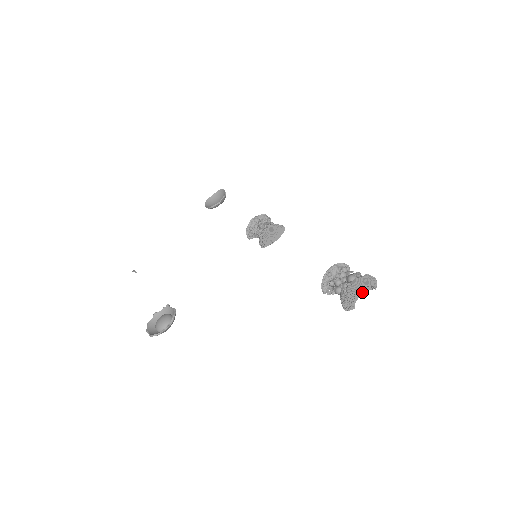
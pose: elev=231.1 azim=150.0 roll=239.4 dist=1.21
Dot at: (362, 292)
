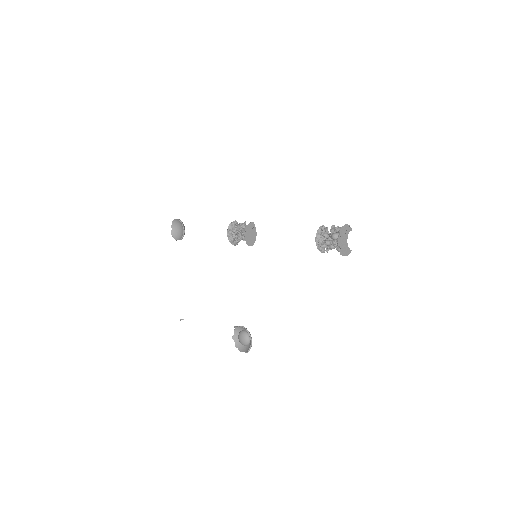
Dot at: (346, 238)
